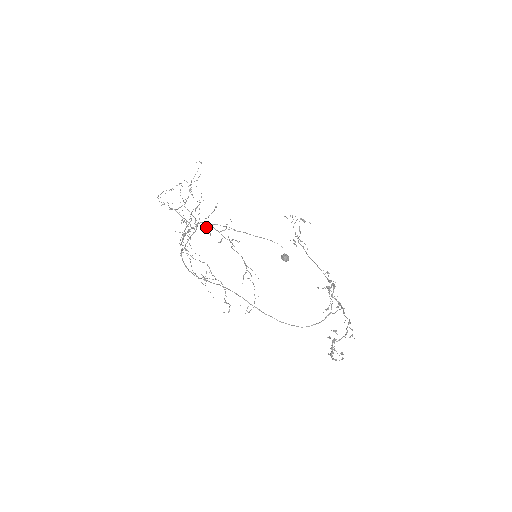
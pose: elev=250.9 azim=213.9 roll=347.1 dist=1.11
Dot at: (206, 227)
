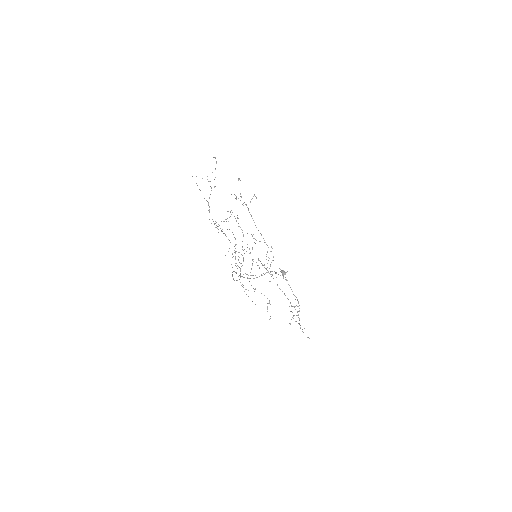
Dot at: (256, 262)
